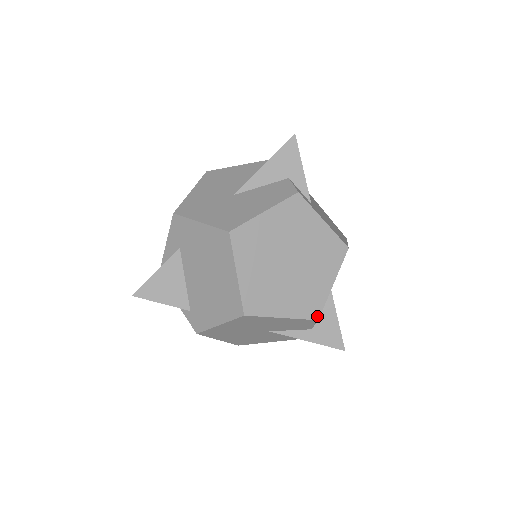
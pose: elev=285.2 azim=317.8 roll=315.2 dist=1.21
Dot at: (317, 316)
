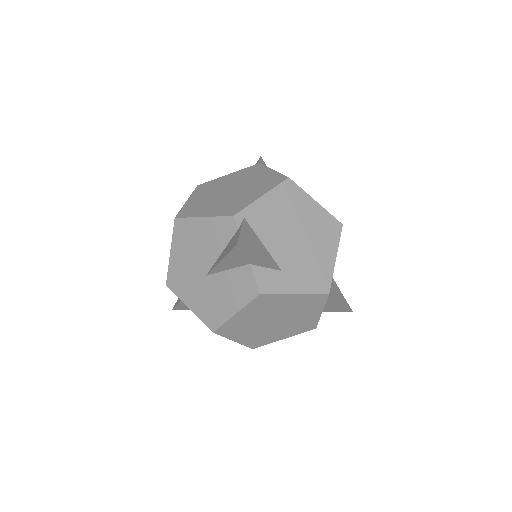
Dot at: (314, 328)
